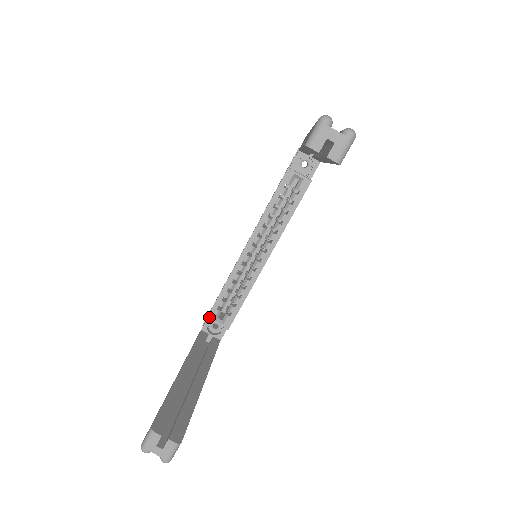
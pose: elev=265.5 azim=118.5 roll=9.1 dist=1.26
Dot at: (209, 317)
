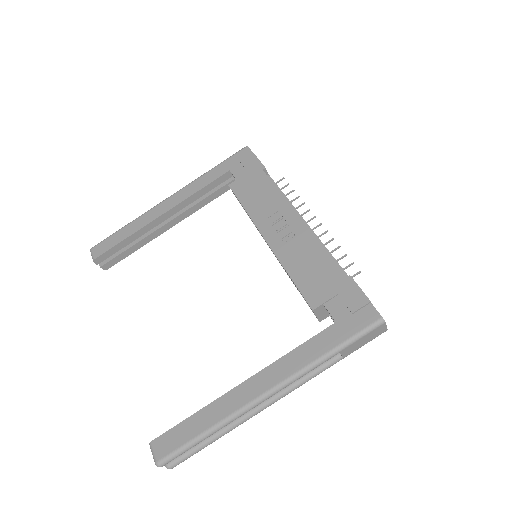
Dot at: (230, 188)
